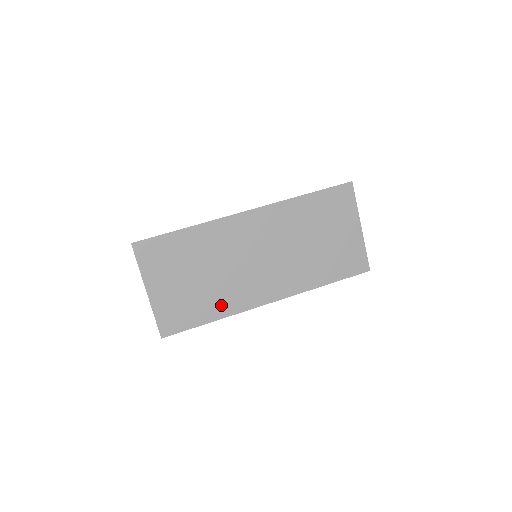
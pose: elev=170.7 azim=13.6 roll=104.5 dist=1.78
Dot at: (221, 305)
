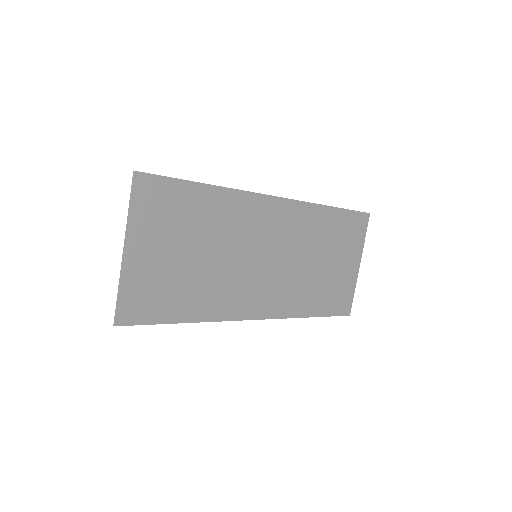
Dot at: (205, 303)
